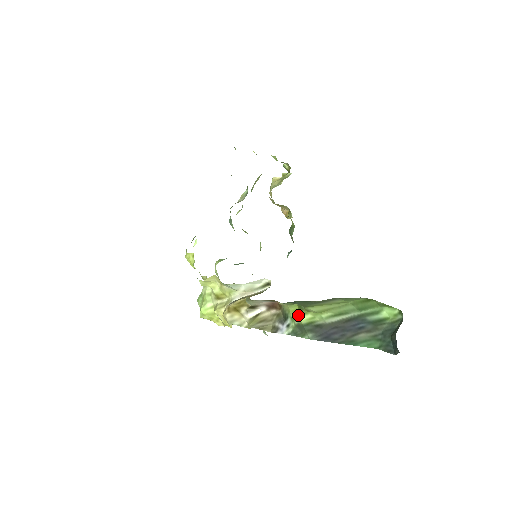
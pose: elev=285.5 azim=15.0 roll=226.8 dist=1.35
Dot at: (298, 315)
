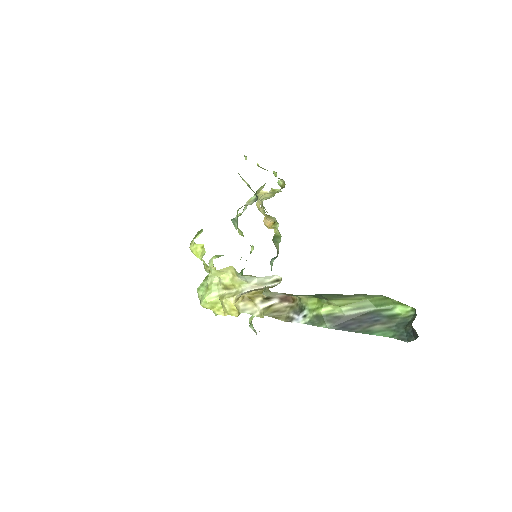
Dot at: (317, 307)
